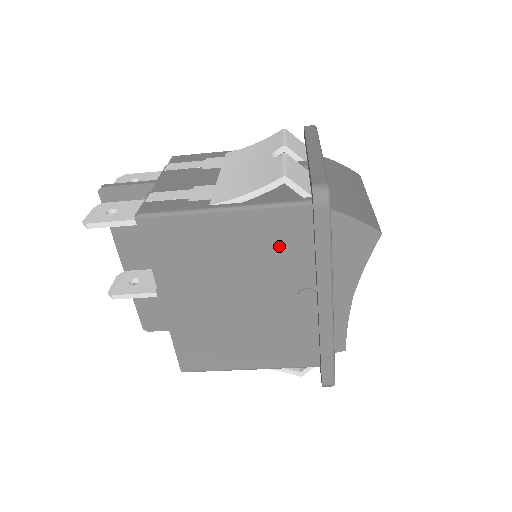
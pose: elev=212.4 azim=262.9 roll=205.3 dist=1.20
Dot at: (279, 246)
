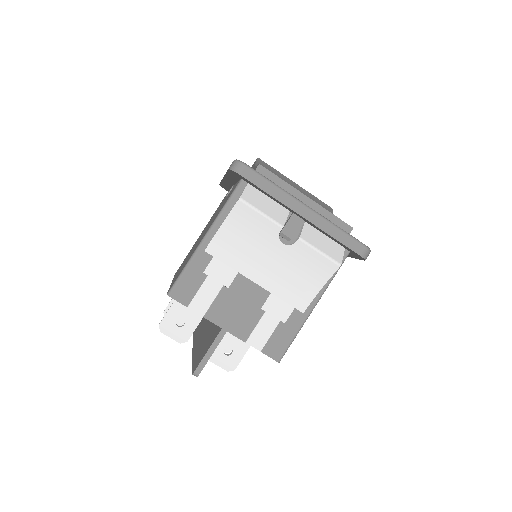
Dot at: occluded
